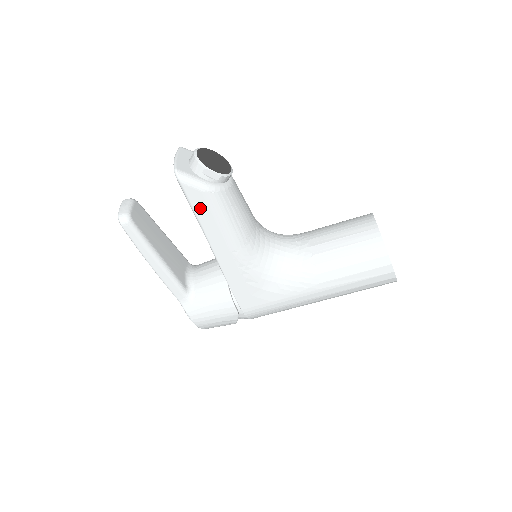
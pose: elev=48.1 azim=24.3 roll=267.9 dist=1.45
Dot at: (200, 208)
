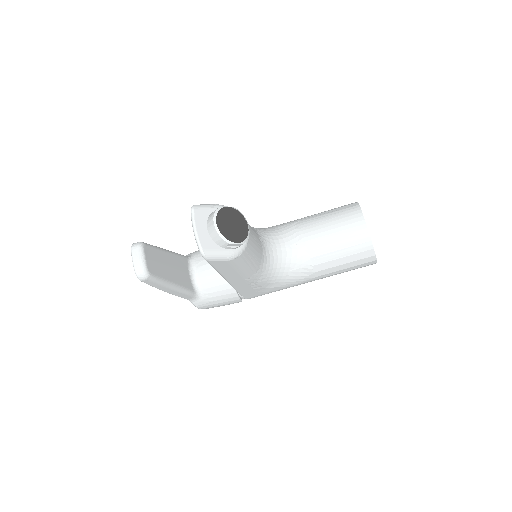
Dot at: (223, 268)
